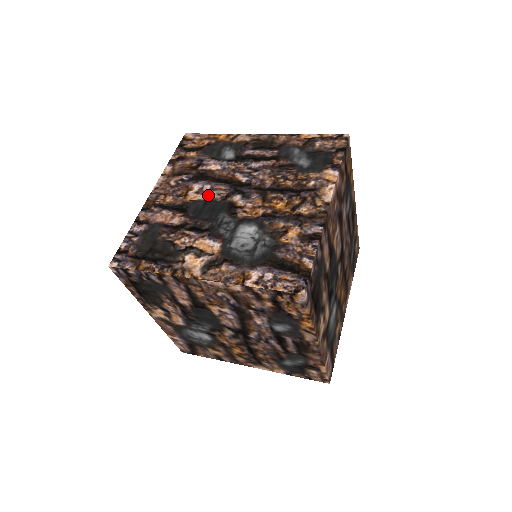
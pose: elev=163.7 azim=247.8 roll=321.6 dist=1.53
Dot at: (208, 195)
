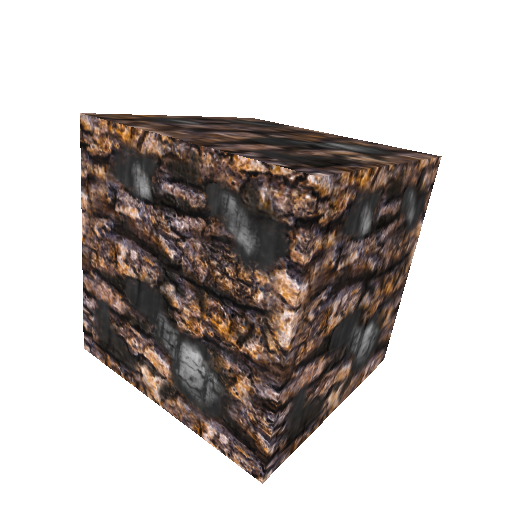
Dot at: (138, 271)
